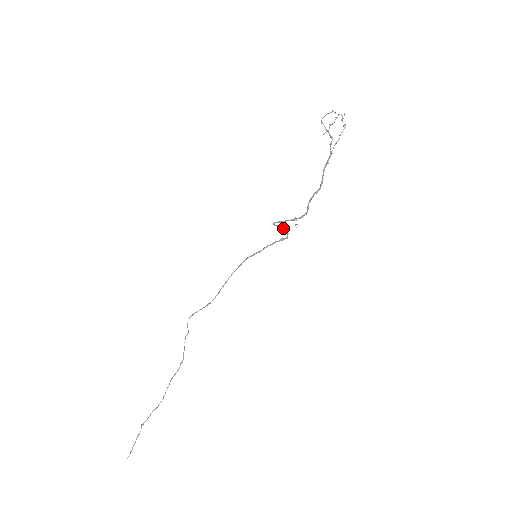
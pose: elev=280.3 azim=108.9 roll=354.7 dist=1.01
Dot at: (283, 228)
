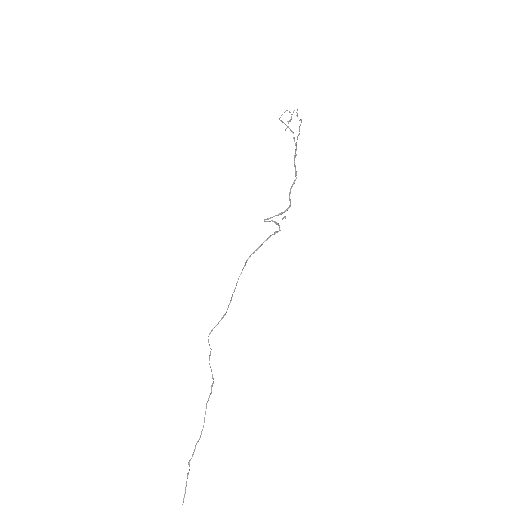
Dot at: (274, 222)
